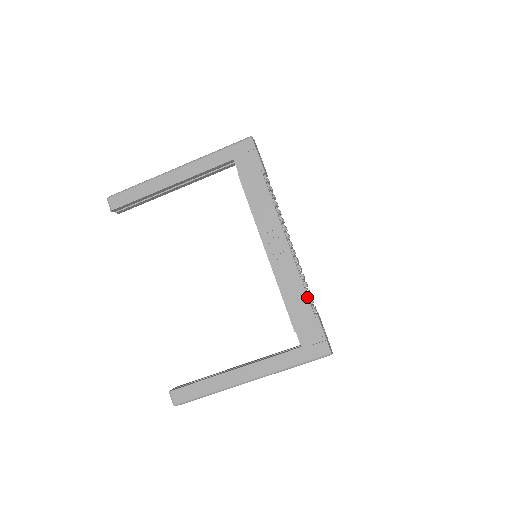
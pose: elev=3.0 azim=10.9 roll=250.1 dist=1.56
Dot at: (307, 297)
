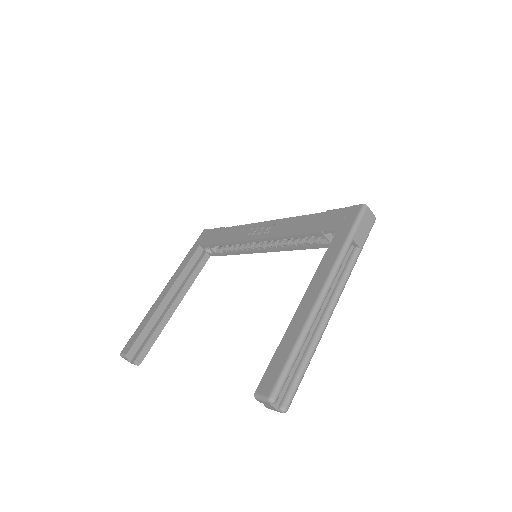
Dot at: (308, 215)
